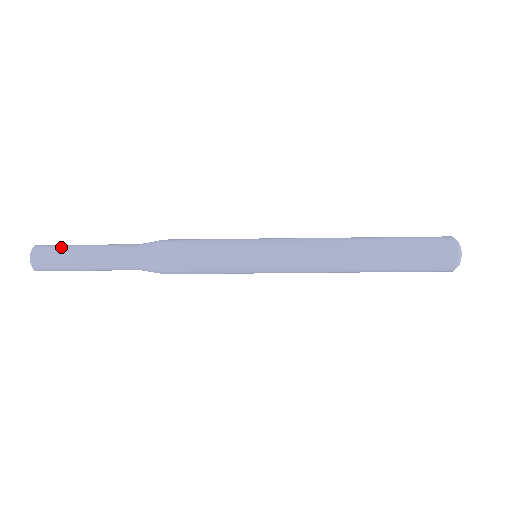
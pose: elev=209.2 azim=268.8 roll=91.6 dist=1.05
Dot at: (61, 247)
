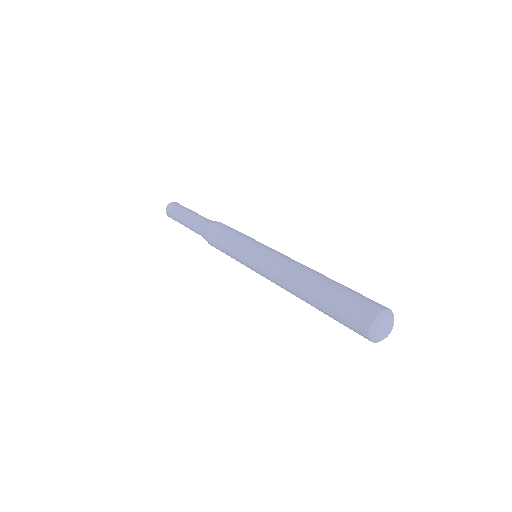
Dot at: (177, 209)
